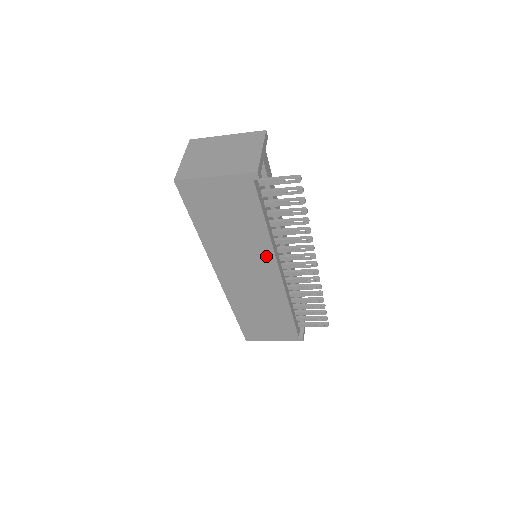
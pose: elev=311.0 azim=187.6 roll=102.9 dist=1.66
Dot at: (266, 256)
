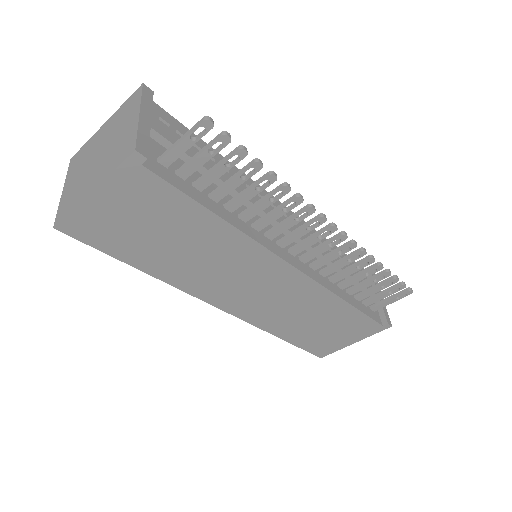
Dot at: (254, 254)
